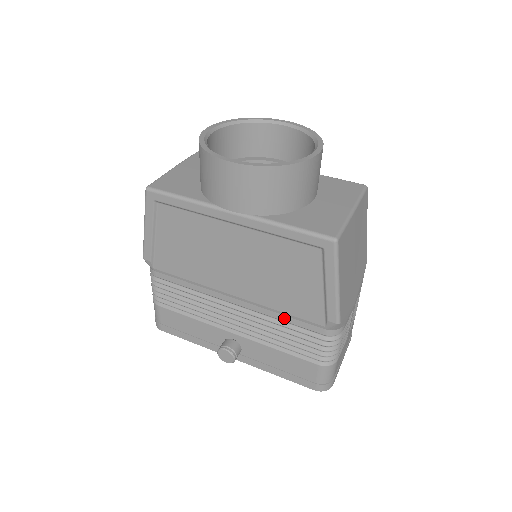
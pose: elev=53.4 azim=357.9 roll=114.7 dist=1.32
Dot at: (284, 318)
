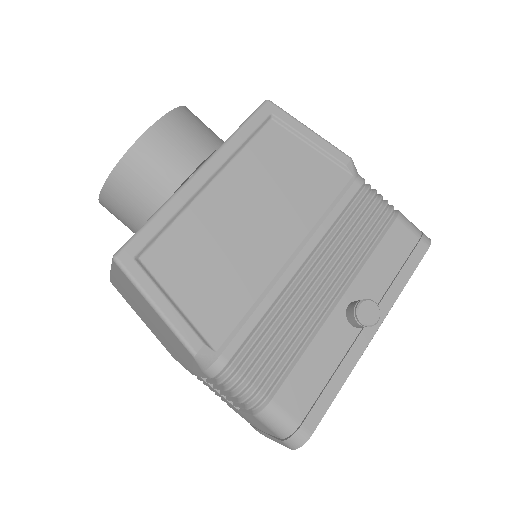
Dot at: (334, 215)
